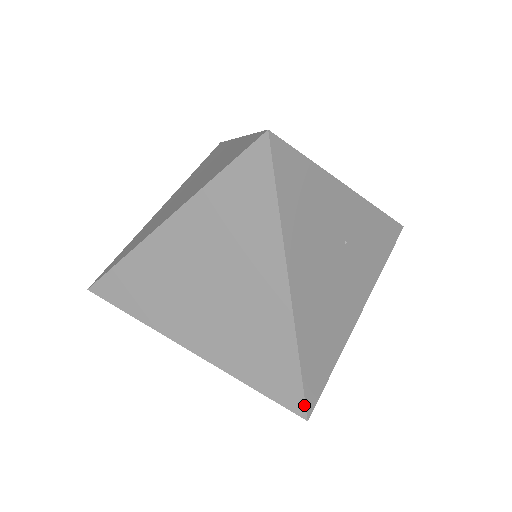
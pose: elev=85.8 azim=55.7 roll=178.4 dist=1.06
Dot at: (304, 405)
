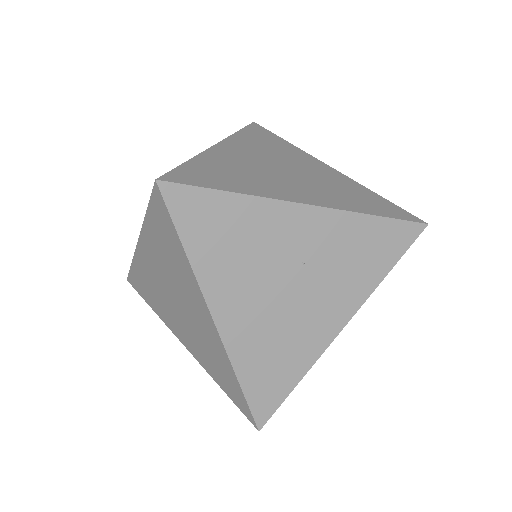
Dot at: (253, 418)
